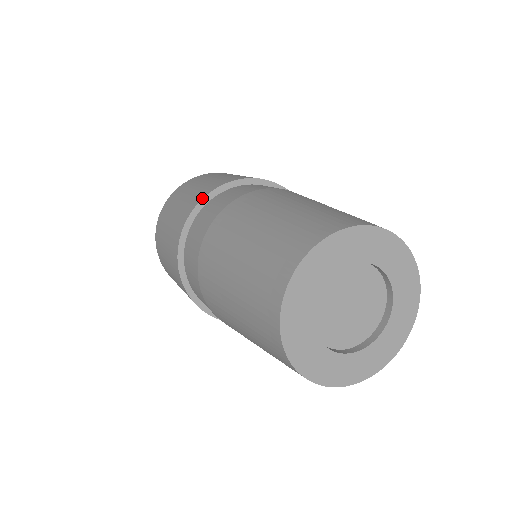
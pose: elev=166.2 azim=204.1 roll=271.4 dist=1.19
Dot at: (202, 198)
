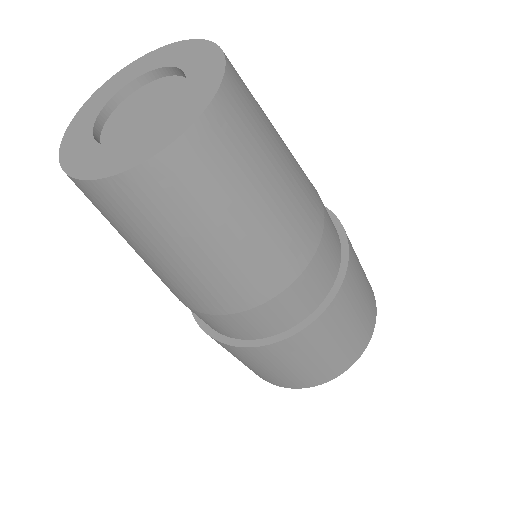
Dot at: occluded
